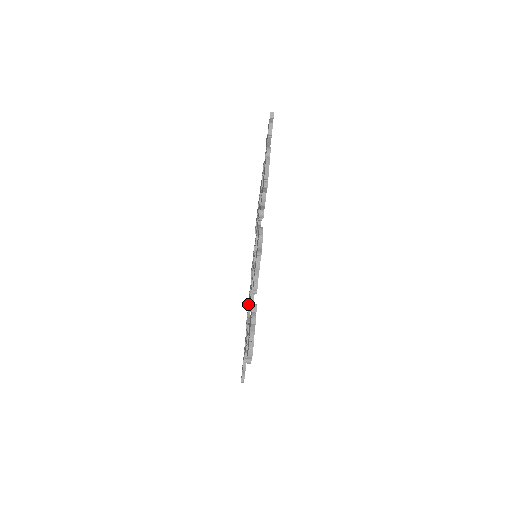
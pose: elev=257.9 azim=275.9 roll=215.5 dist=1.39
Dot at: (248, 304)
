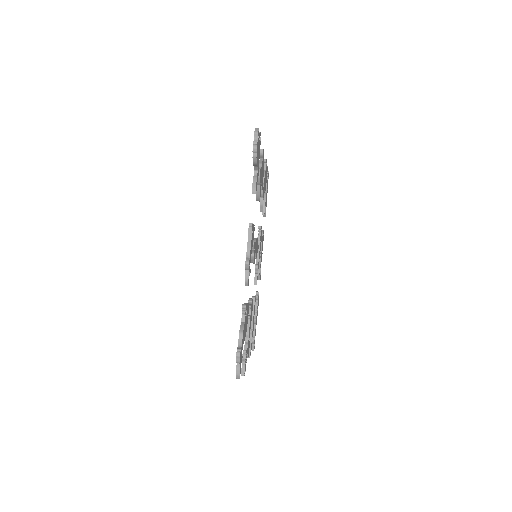
Dot at: (246, 332)
